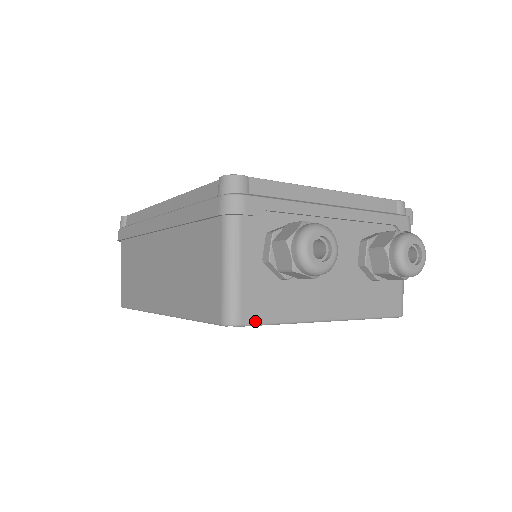
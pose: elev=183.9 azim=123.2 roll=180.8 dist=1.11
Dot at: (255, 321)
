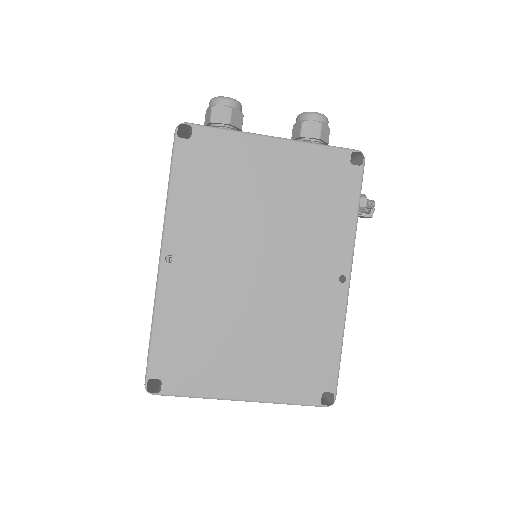
Dot at: (199, 125)
